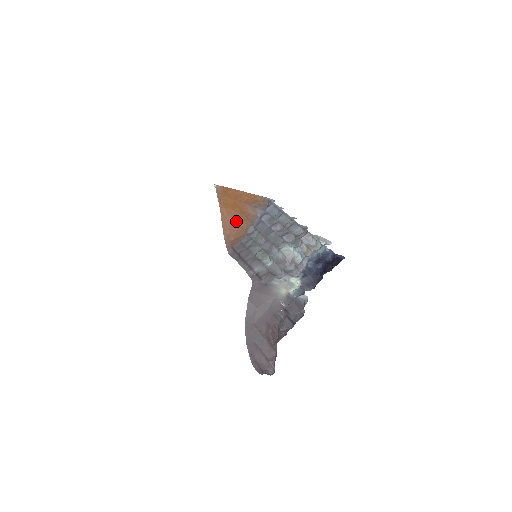
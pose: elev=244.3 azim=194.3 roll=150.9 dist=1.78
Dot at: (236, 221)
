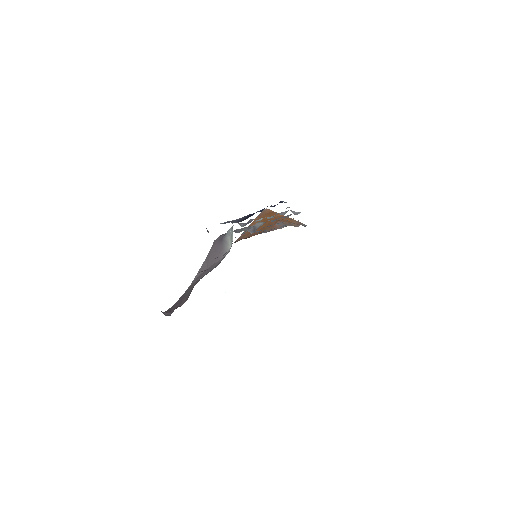
Dot at: (259, 228)
